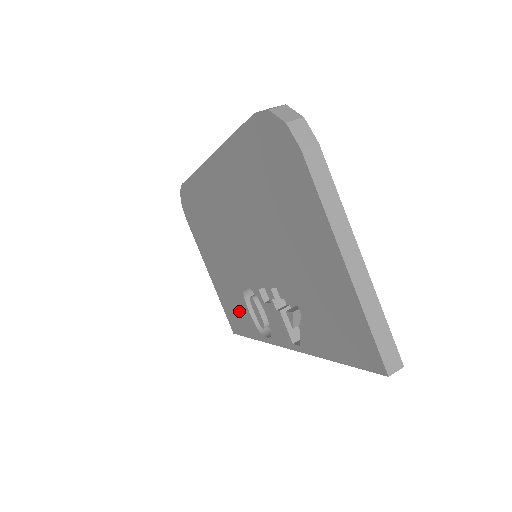
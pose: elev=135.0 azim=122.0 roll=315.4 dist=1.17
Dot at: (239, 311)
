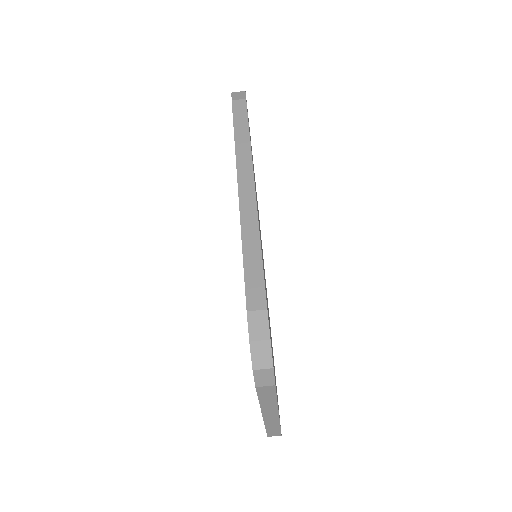
Dot at: occluded
